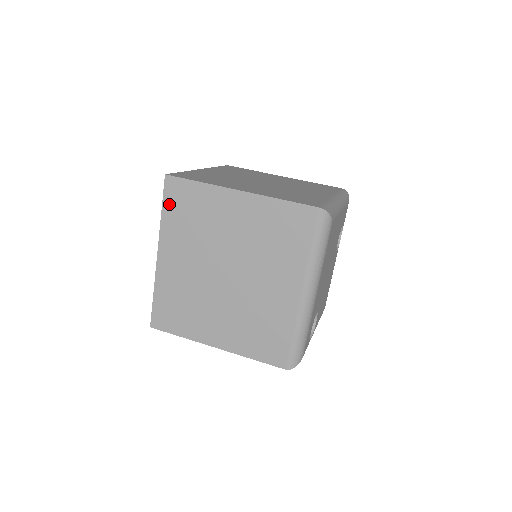
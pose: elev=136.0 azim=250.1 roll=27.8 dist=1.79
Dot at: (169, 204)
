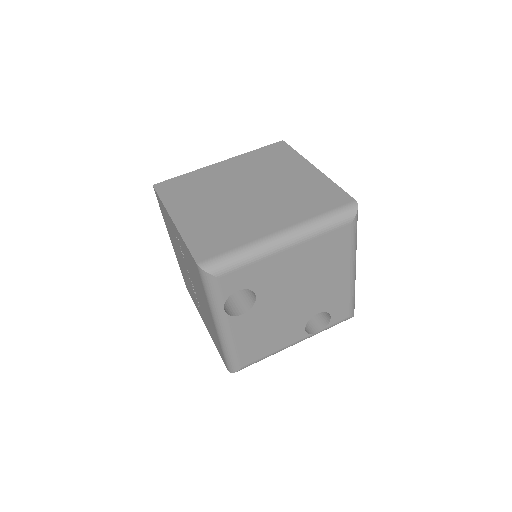
Dot at: (265, 150)
